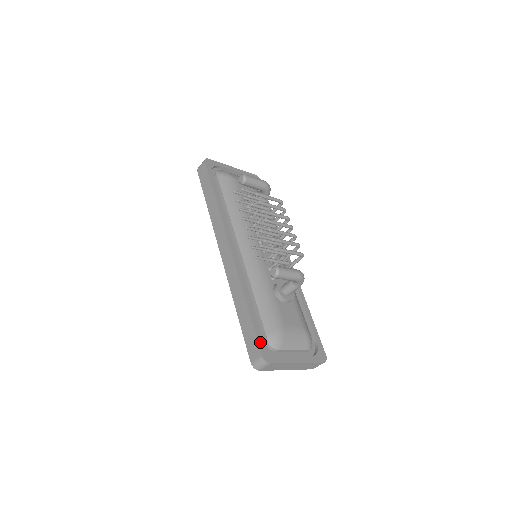
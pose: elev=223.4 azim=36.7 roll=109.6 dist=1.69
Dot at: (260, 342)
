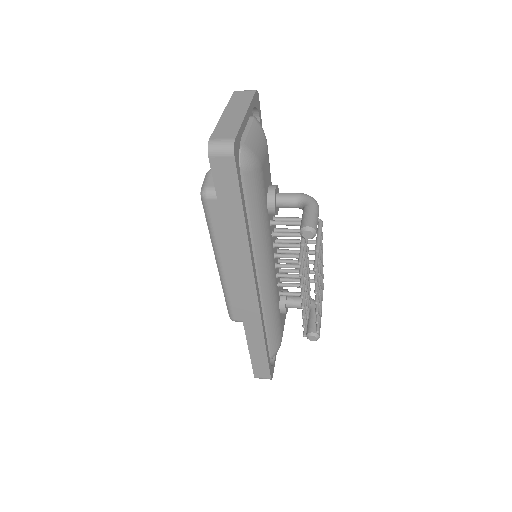
Dot at: (270, 369)
